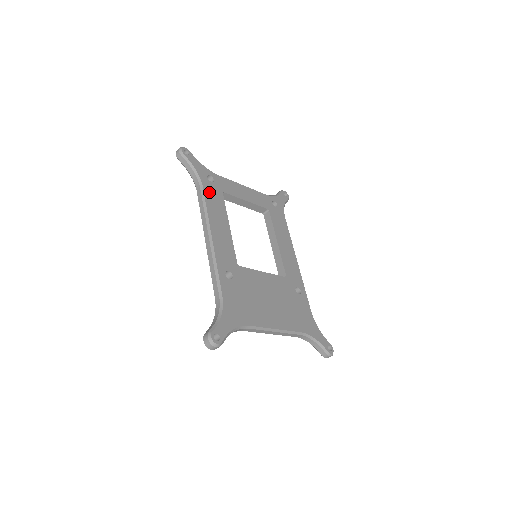
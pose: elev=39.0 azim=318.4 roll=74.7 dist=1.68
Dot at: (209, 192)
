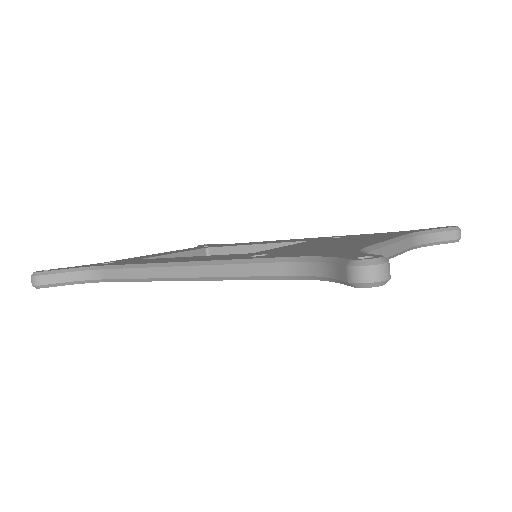
Dot at: occluded
